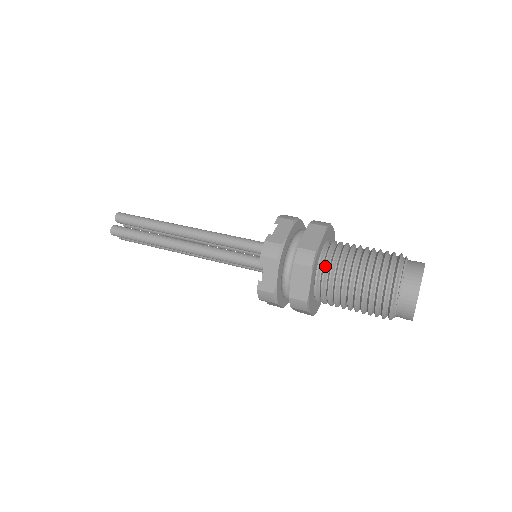
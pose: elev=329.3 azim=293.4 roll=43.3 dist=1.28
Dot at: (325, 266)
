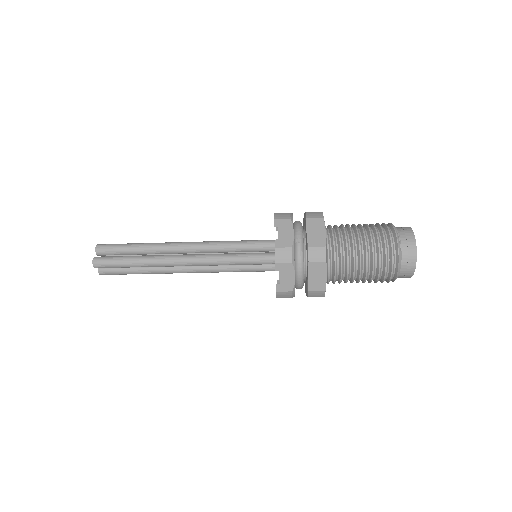
Dot at: occluded
